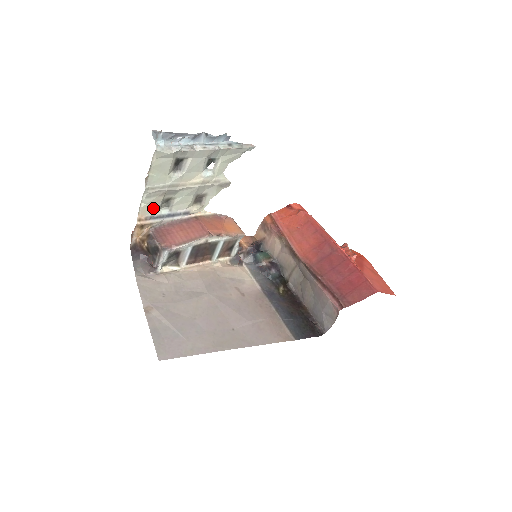
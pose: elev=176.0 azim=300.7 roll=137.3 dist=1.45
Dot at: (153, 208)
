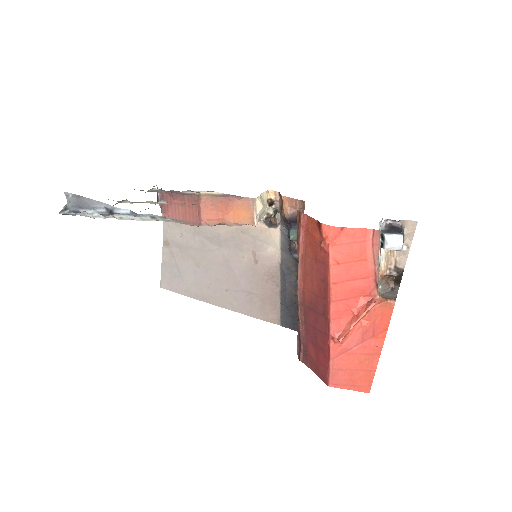
Dot at: occluded
